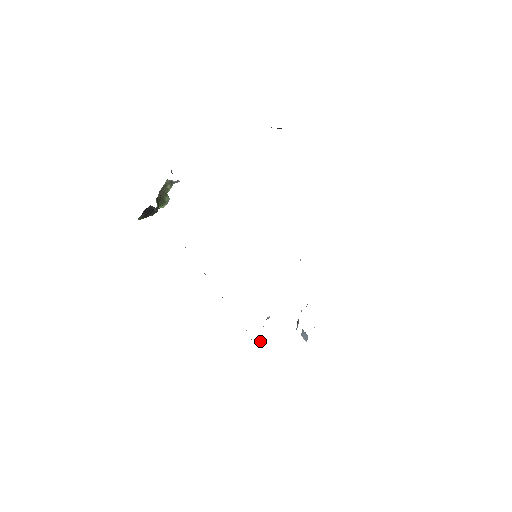
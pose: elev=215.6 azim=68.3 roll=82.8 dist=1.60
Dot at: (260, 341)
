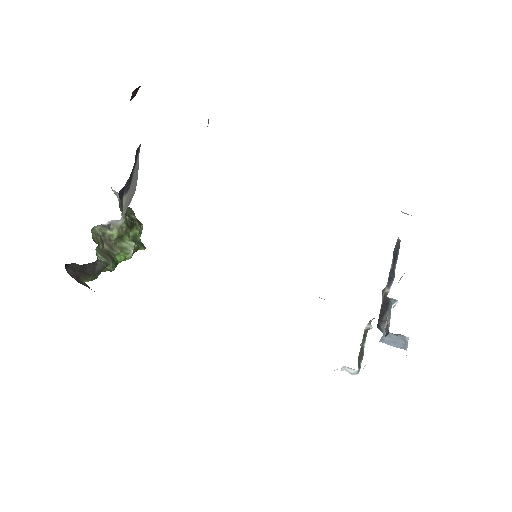
Dot at: (351, 369)
